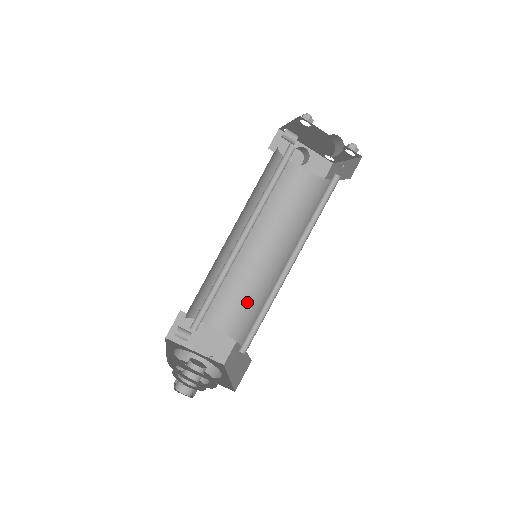
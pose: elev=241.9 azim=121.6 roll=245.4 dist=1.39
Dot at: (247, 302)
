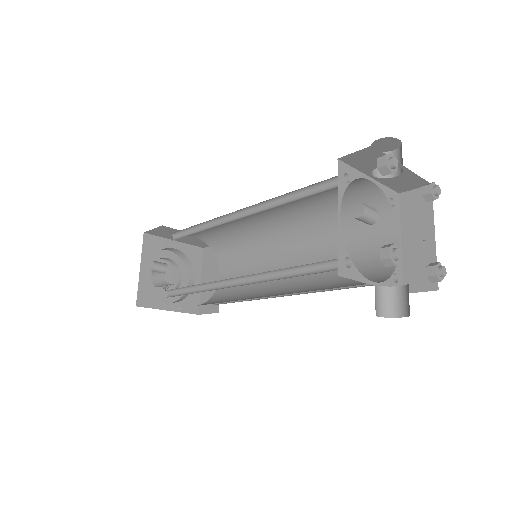
Dot at: (239, 242)
